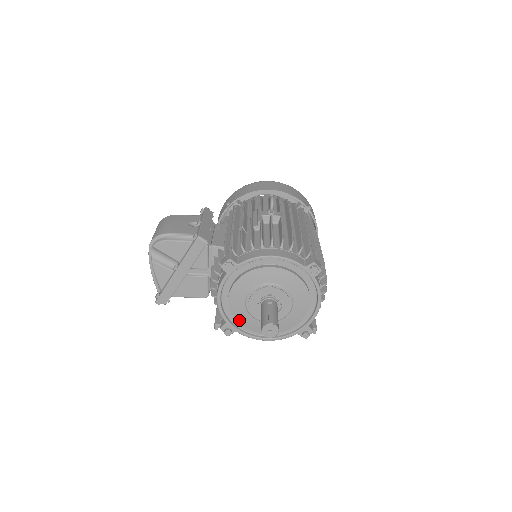
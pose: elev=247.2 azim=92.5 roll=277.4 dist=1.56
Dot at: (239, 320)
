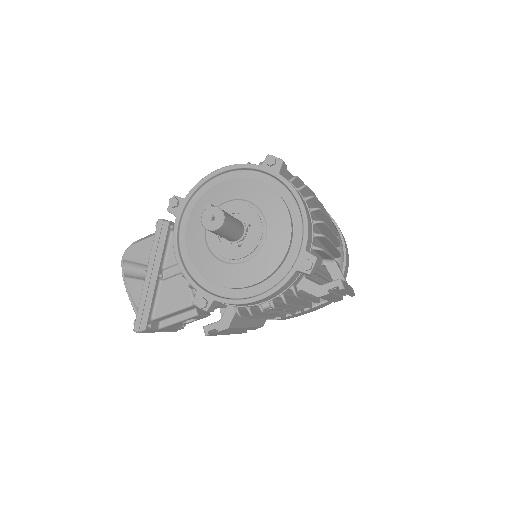
Dot at: (209, 277)
